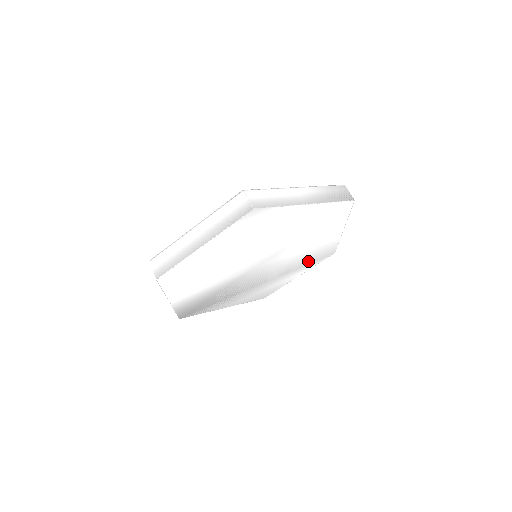
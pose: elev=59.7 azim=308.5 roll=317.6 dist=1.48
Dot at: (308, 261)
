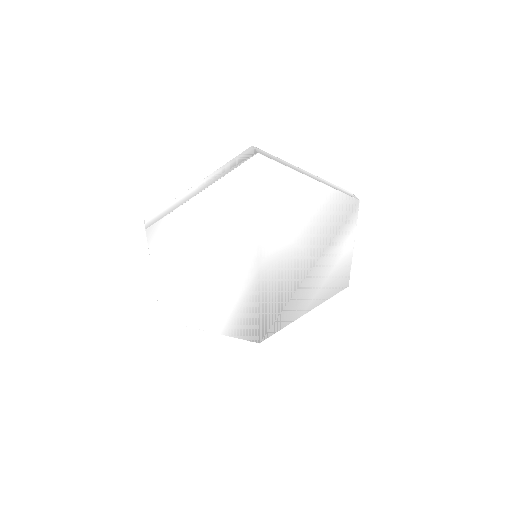
Dot at: (331, 227)
